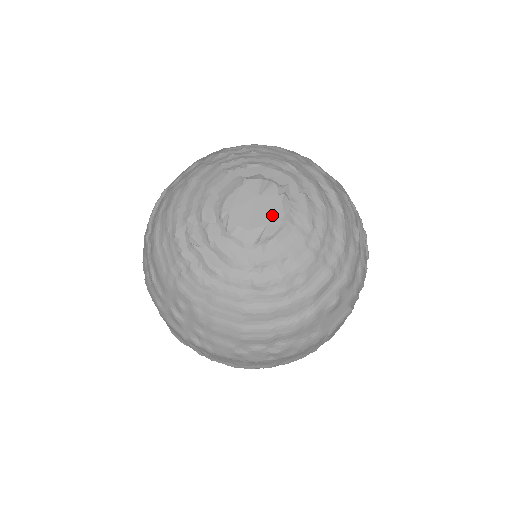
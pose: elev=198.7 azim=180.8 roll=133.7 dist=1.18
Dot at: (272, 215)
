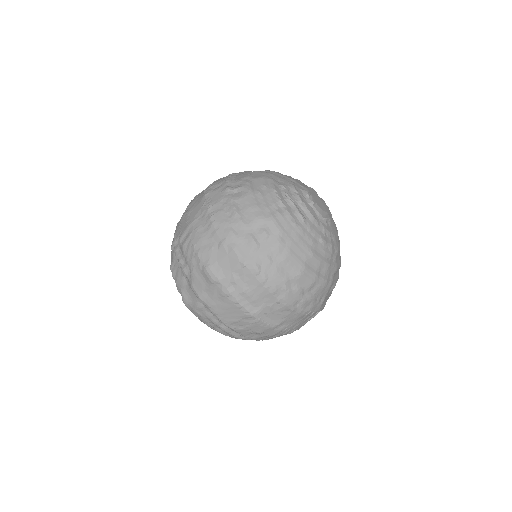
Dot at: (328, 211)
